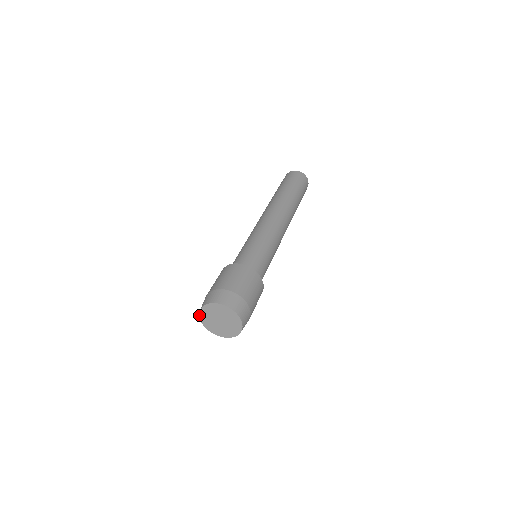
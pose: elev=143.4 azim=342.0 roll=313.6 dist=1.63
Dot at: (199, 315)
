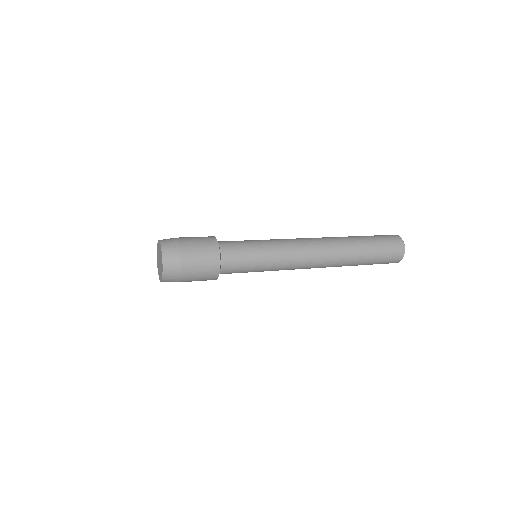
Dot at: (157, 244)
